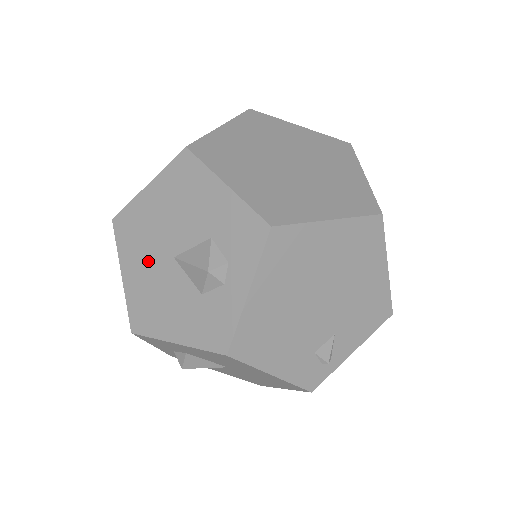
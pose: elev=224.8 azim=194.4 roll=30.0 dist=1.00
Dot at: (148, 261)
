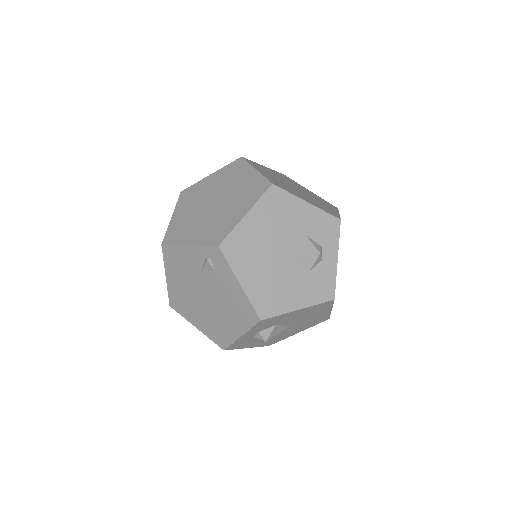
Dot at: (262, 265)
